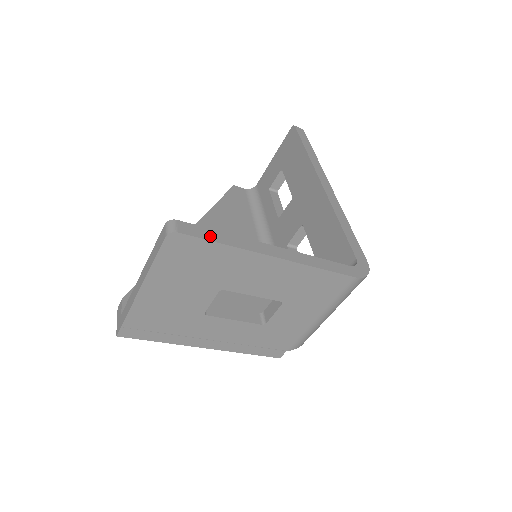
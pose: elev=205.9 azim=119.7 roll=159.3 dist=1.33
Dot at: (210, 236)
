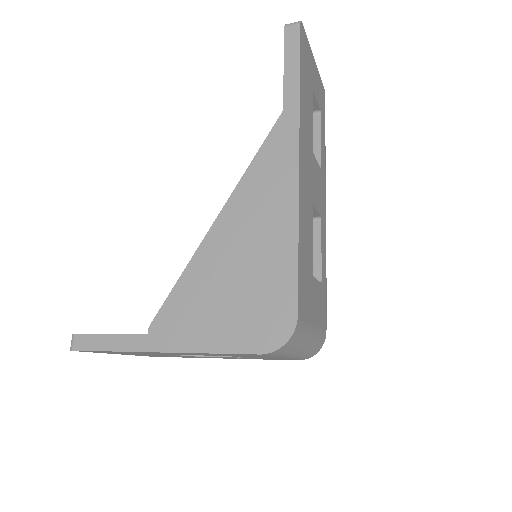
Dot at: (99, 345)
